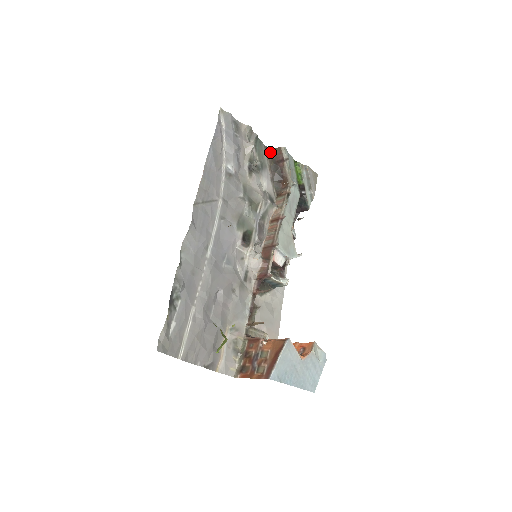
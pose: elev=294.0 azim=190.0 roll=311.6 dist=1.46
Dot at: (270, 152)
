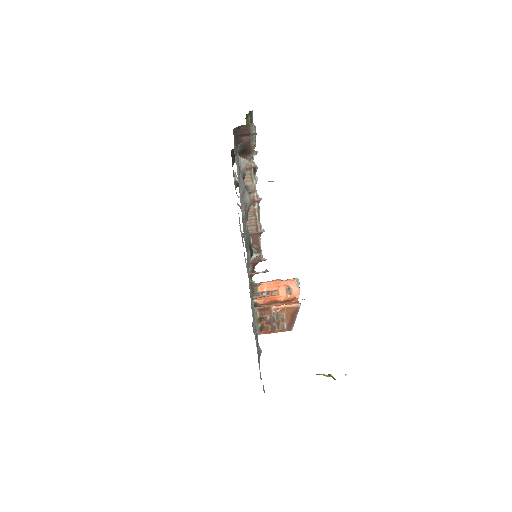
Dot at: (236, 132)
